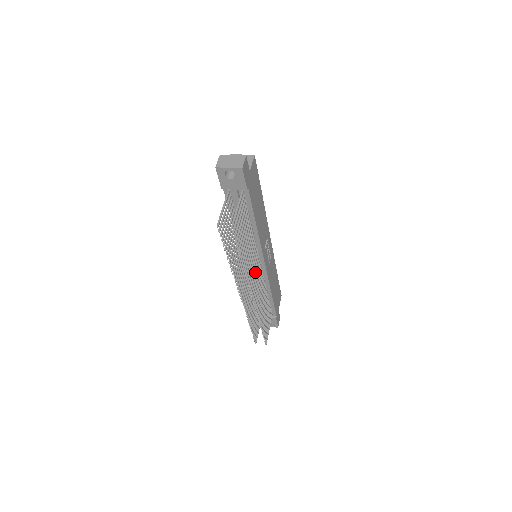
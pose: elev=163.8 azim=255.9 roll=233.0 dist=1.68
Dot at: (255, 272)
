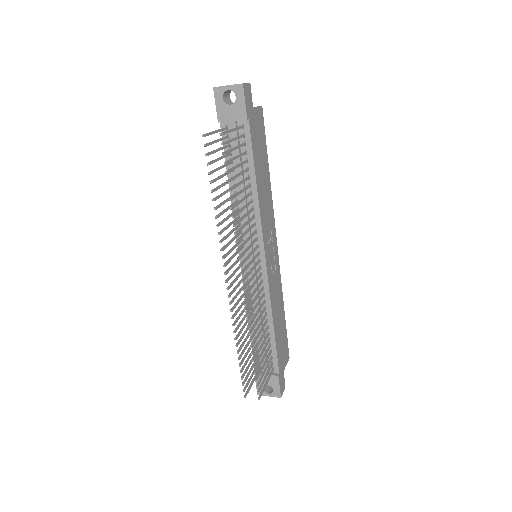
Dot at: (251, 260)
